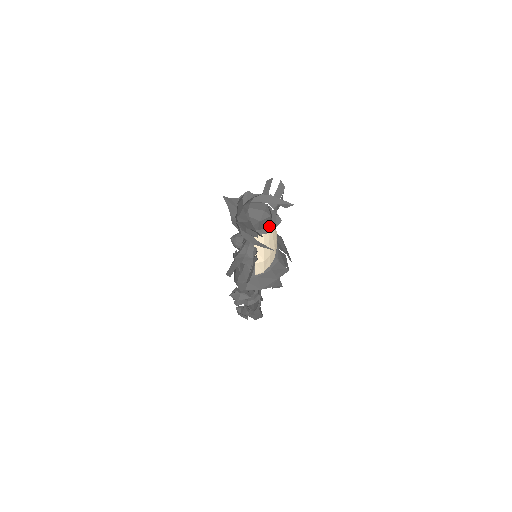
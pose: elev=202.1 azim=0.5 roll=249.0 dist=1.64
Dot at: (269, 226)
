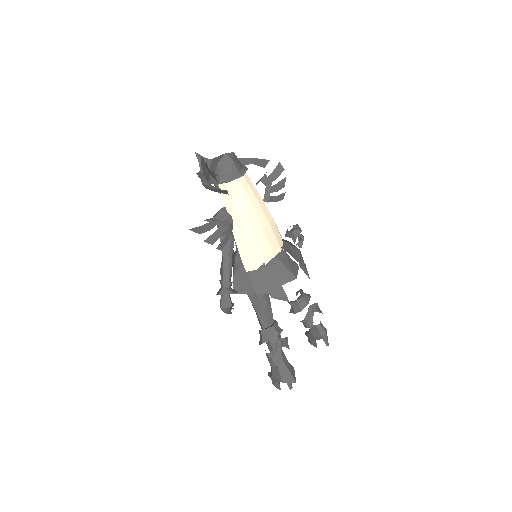
Dot at: (234, 176)
